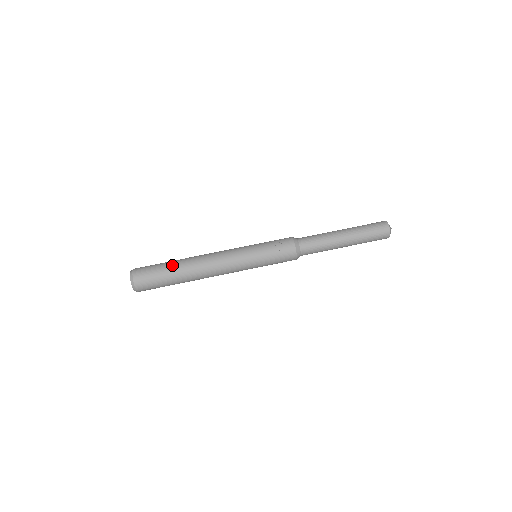
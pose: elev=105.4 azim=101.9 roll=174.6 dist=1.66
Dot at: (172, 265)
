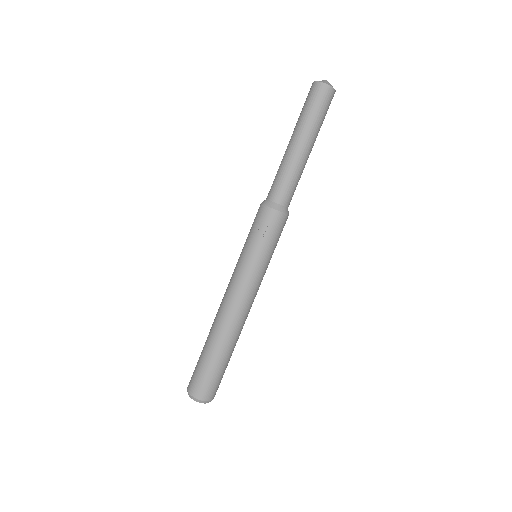
Dot at: (208, 351)
